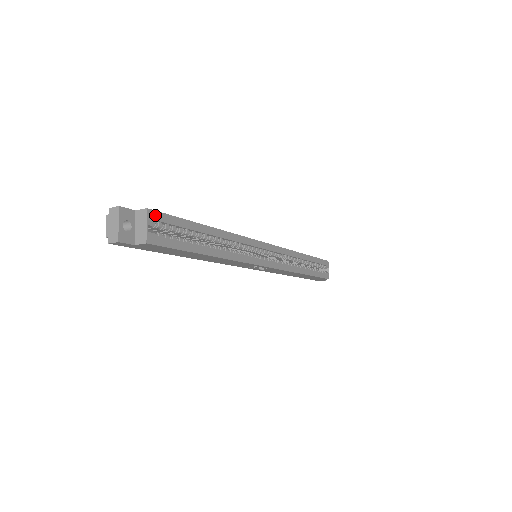
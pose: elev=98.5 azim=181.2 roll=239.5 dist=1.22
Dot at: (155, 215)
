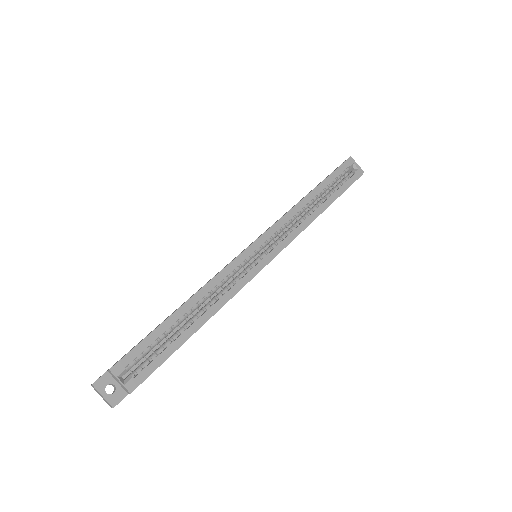
Dot at: (120, 365)
